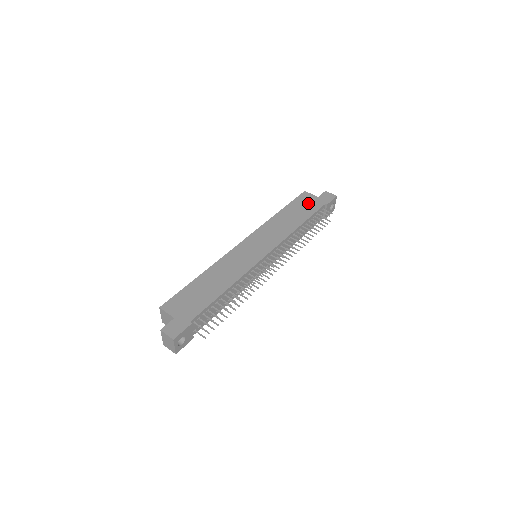
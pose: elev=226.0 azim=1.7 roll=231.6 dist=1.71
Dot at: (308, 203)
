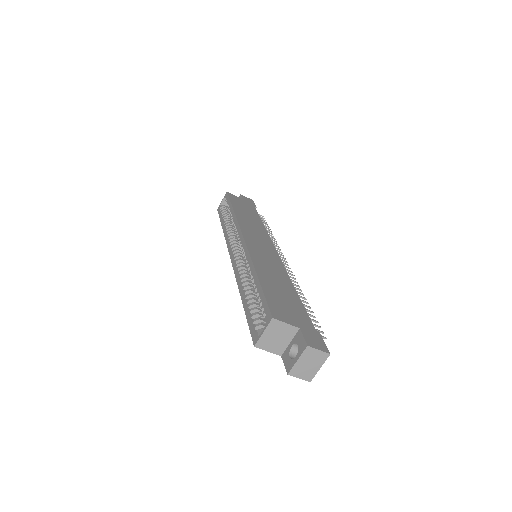
Dot at: (243, 204)
